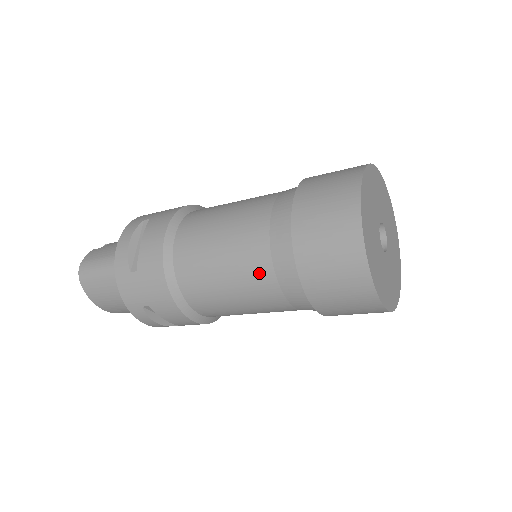
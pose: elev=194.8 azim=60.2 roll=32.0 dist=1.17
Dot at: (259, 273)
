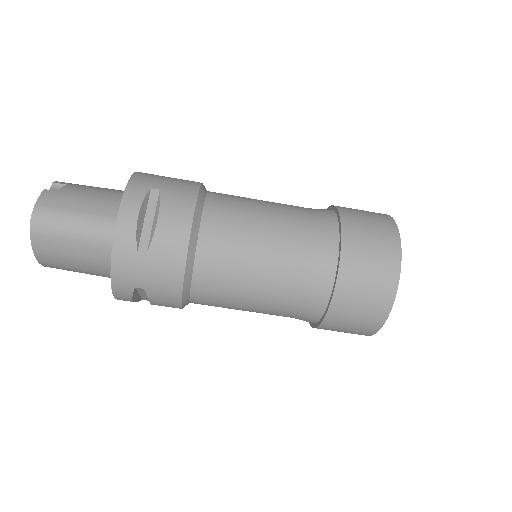
Dot at: (289, 290)
